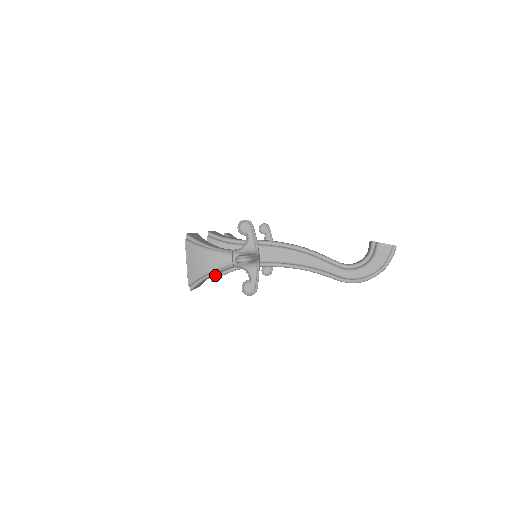
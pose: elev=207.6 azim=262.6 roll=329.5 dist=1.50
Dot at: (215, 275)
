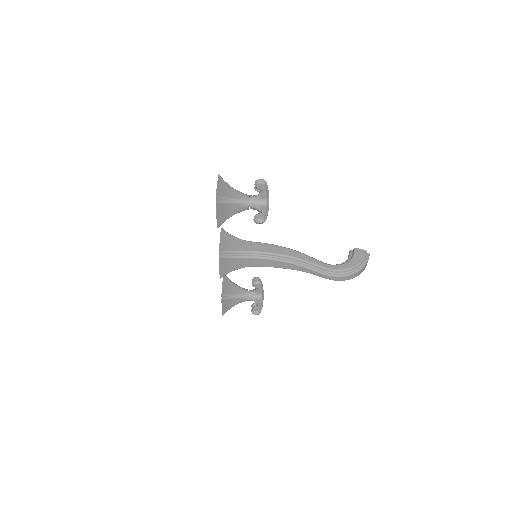
Dot at: (222, 254)
